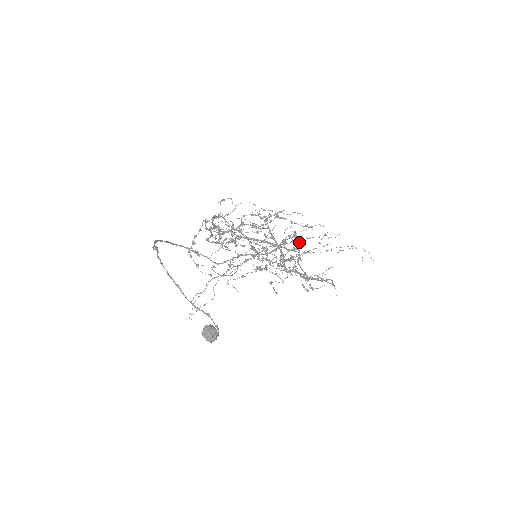
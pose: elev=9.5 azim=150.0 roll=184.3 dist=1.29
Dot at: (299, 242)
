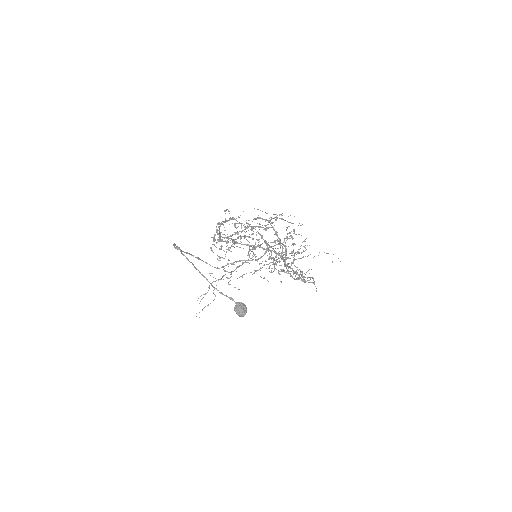
Dot at: occluded
